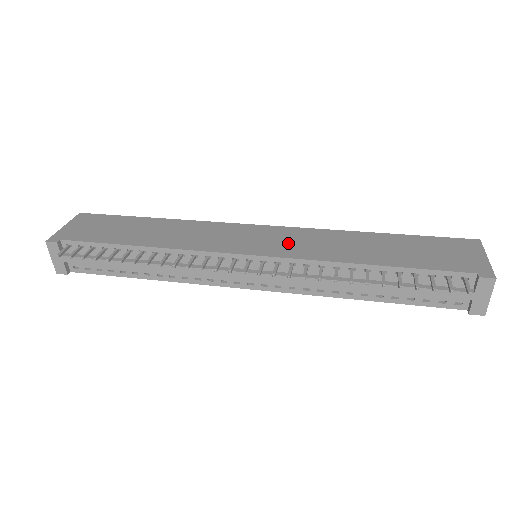
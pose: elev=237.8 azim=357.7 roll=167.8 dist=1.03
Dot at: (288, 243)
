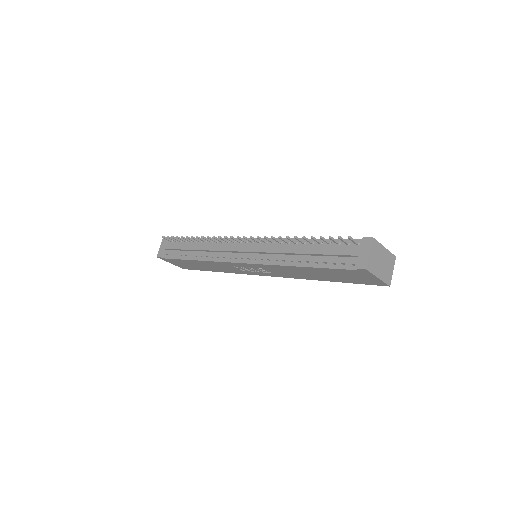
Dot at: occluded
